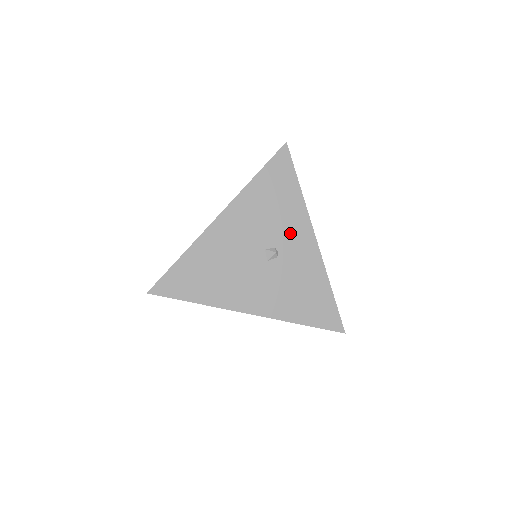
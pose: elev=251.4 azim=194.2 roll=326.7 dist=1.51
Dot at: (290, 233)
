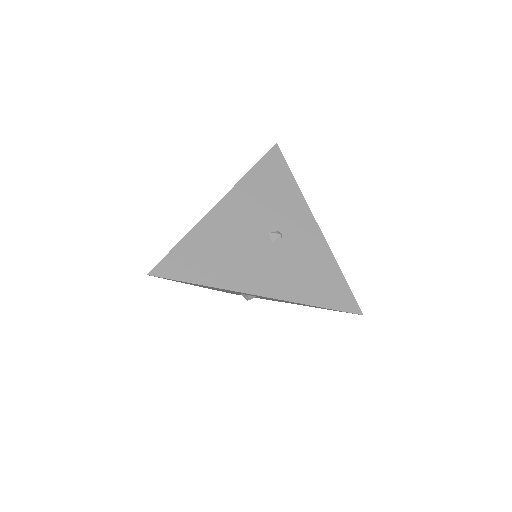
Dot at: (291, 218)
